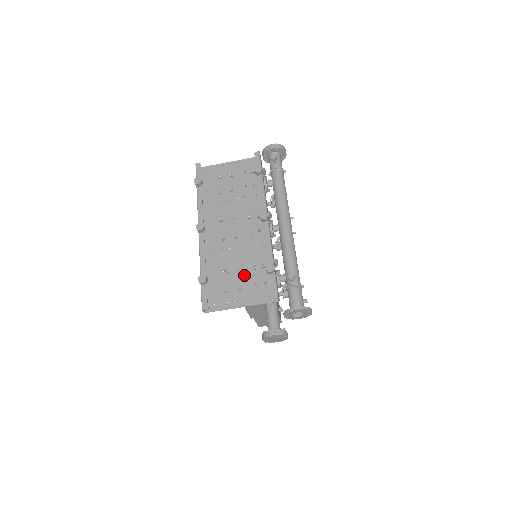
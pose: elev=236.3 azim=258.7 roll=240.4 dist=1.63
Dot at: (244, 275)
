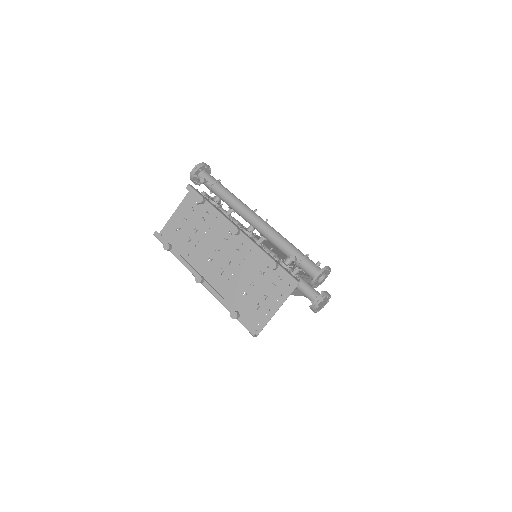
Dot at: (260, 285)
